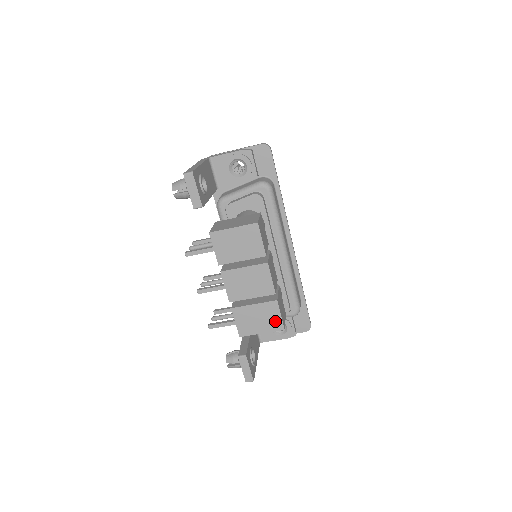
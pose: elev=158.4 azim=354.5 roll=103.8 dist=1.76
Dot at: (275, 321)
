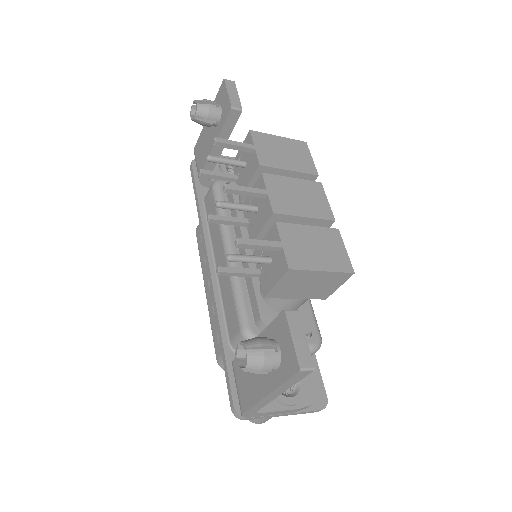
Dot at: (339, 257)
